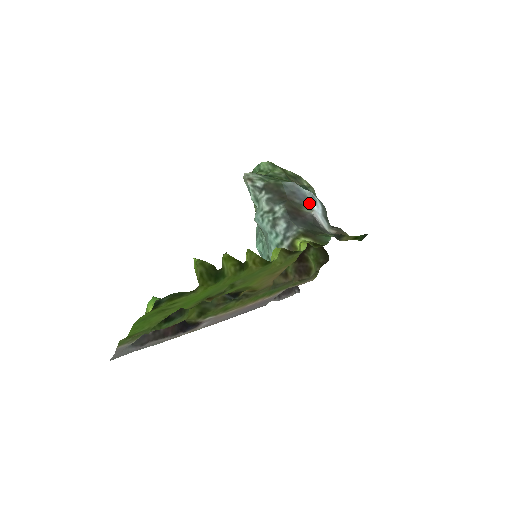
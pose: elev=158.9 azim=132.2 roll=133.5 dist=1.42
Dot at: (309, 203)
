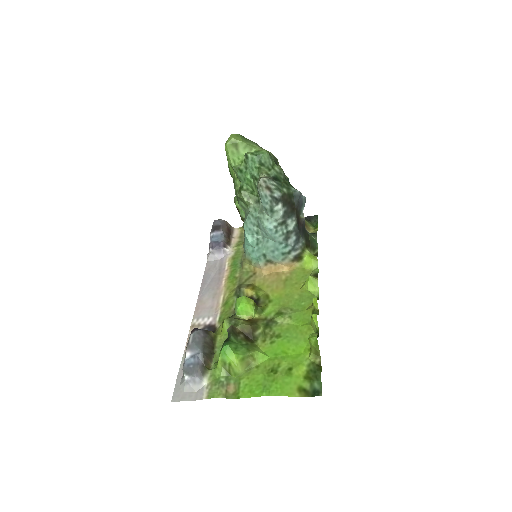
Dot at: (302, 207)
